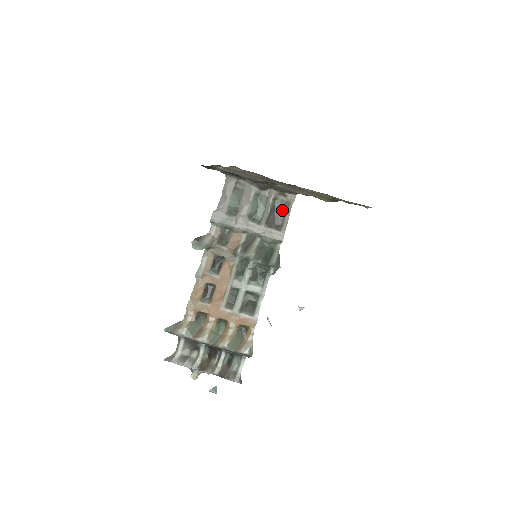
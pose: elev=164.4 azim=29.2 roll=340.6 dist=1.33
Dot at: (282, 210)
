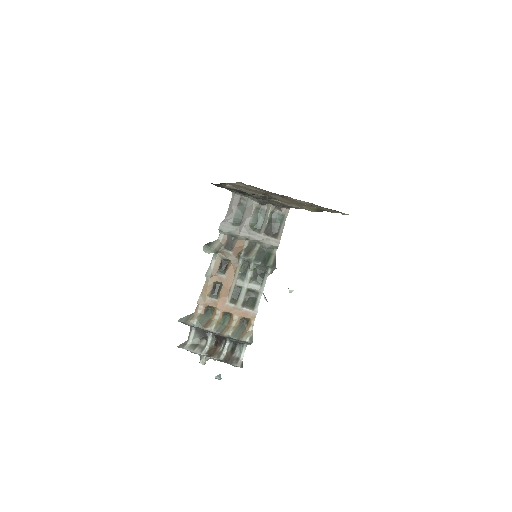
Dot at: (278, 221)
